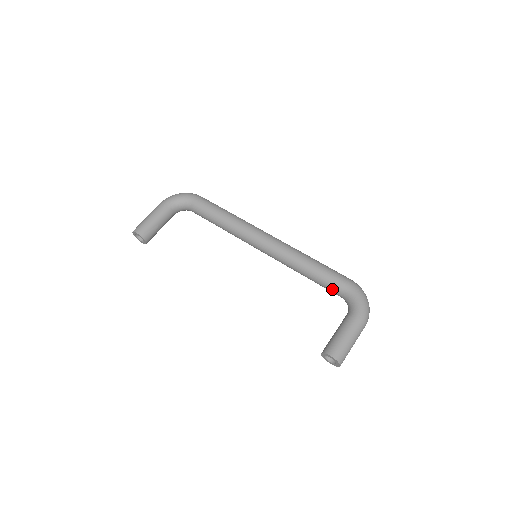
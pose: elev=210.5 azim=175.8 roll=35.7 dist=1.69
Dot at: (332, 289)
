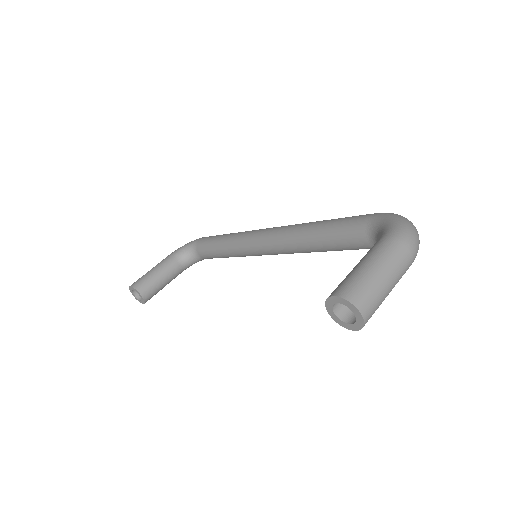
Dot at: (352, 237)
